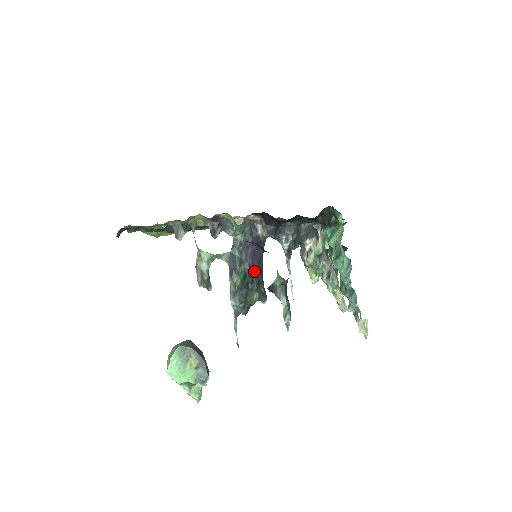
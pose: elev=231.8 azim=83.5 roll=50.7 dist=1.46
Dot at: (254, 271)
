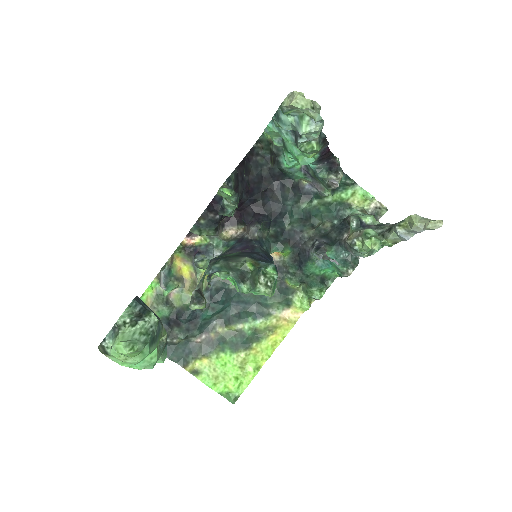
Dot at: (244, 254)
